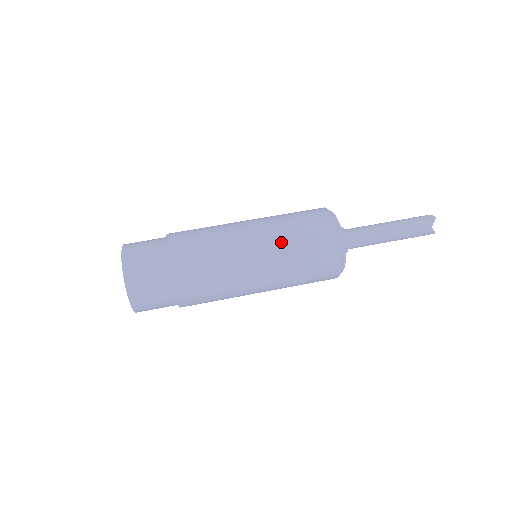
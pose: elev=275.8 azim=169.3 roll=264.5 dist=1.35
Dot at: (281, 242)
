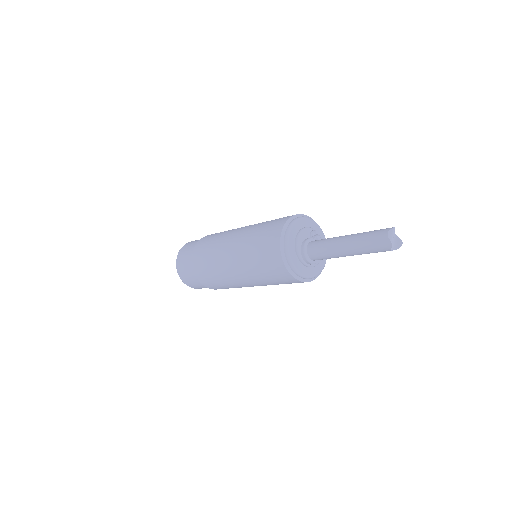
Dot at: (257, 280)
